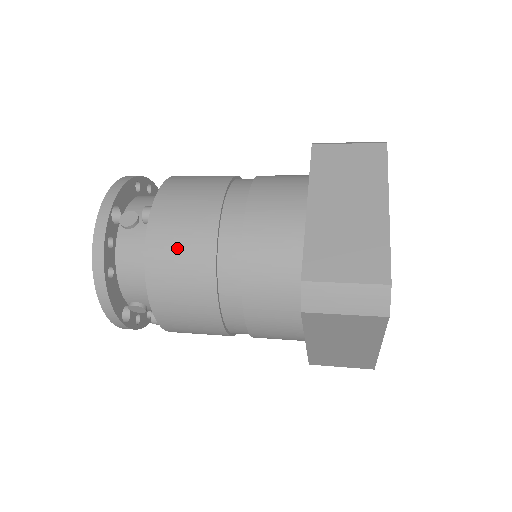
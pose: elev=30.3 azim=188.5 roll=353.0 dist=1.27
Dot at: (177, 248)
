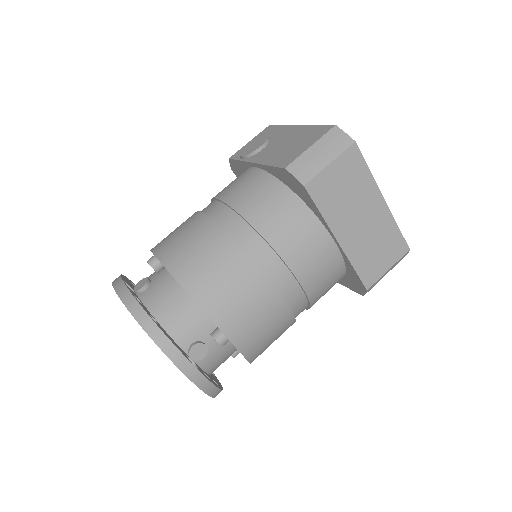
Dot at: (267, 337)
